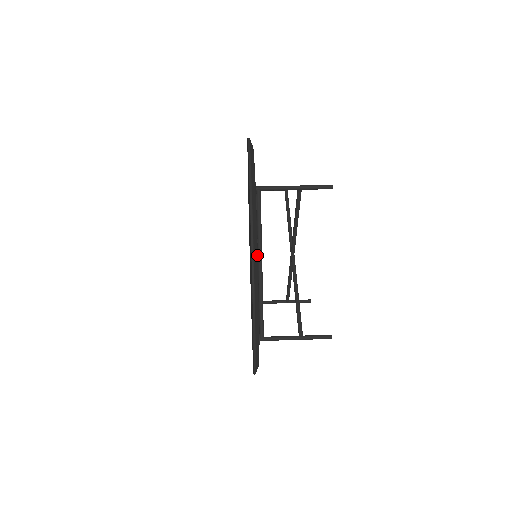
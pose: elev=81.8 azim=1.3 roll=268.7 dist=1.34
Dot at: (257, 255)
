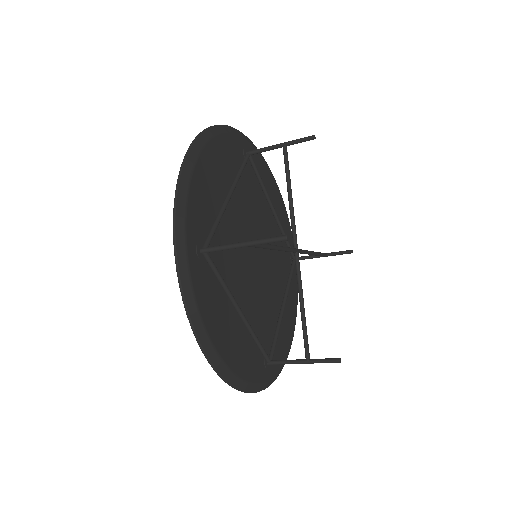
Dot at: (208, 140)
